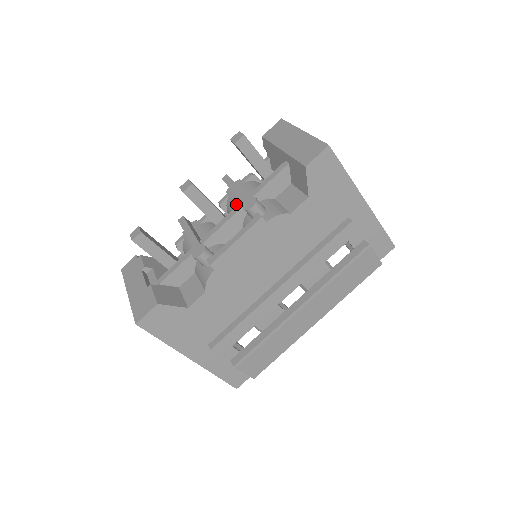
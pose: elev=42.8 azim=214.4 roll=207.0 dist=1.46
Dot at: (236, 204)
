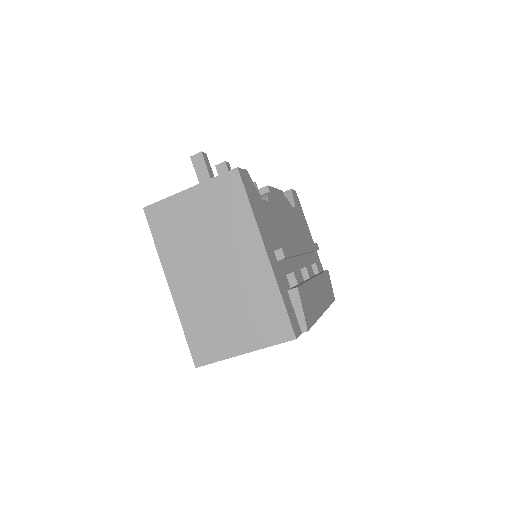
Dot at: occluded
